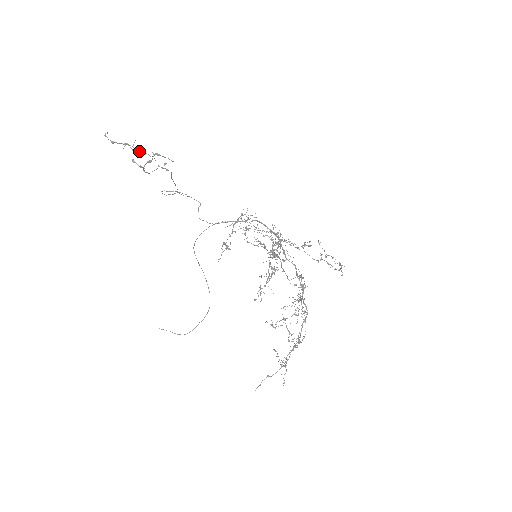
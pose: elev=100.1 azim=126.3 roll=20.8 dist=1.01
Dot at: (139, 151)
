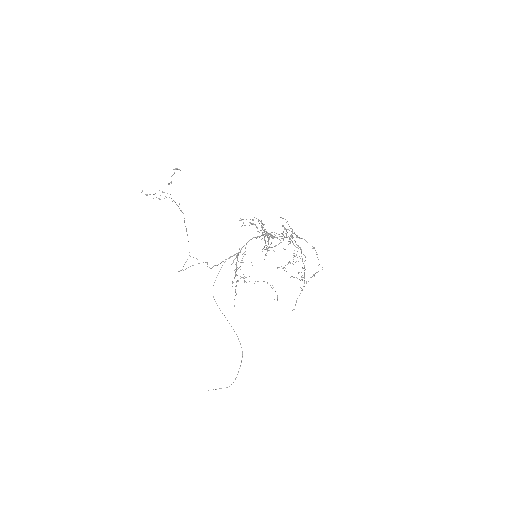
Dot at: occluded
